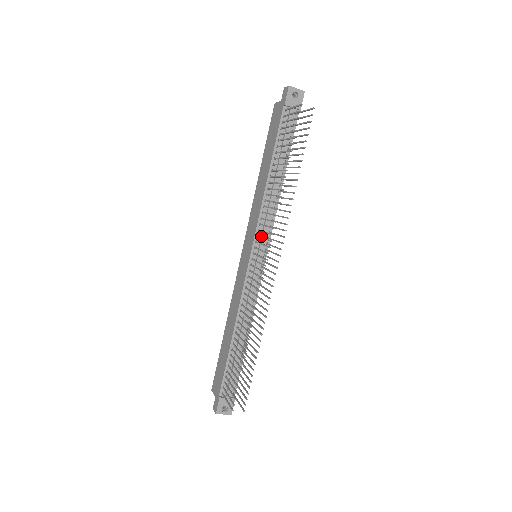
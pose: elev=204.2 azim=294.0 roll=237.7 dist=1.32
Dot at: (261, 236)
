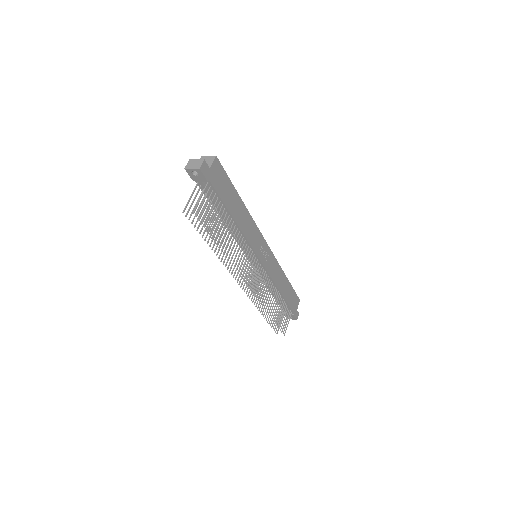
Dot at: occluded
